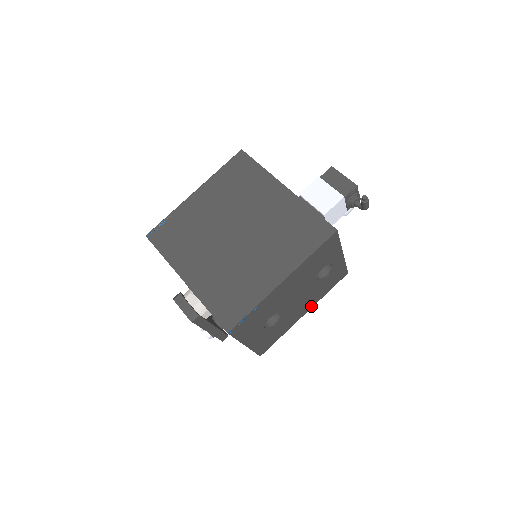
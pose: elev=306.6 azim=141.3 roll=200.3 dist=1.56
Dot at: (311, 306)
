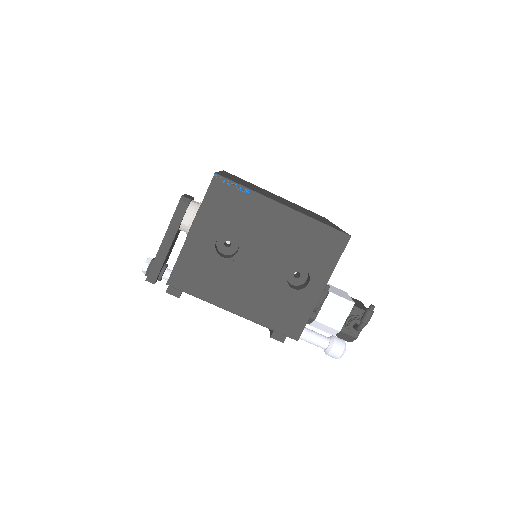
Dot at: (246, 314)
